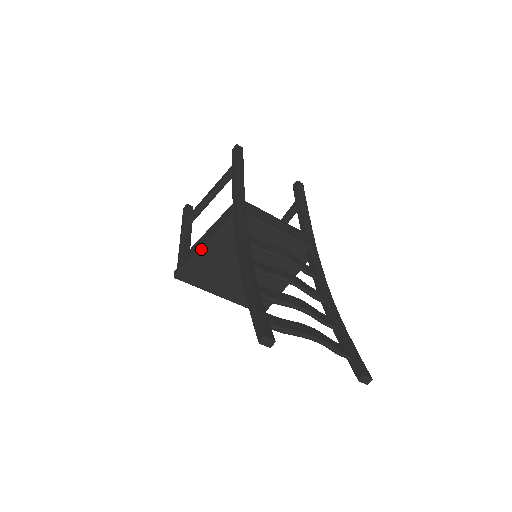
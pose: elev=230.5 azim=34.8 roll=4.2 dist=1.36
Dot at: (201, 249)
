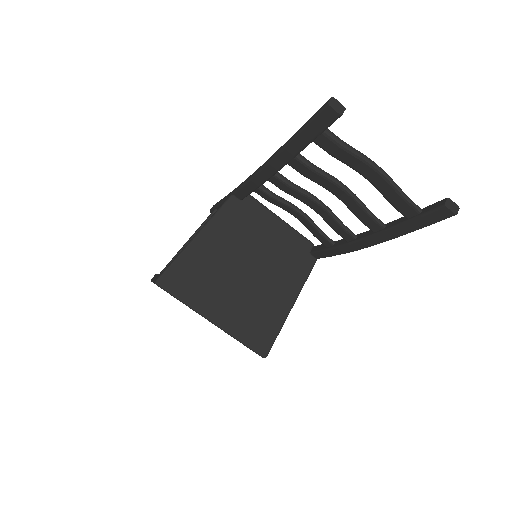
Dot at: (194, 238)
